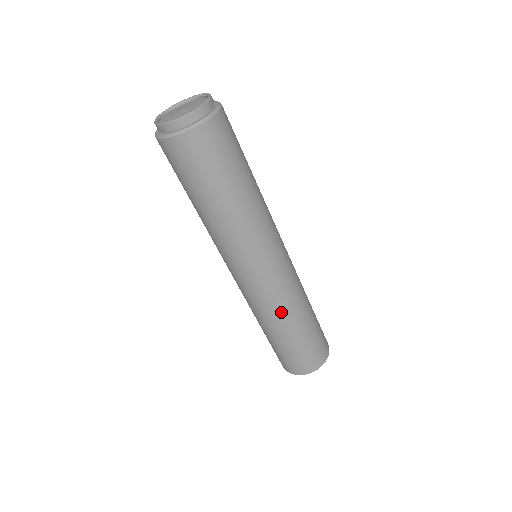
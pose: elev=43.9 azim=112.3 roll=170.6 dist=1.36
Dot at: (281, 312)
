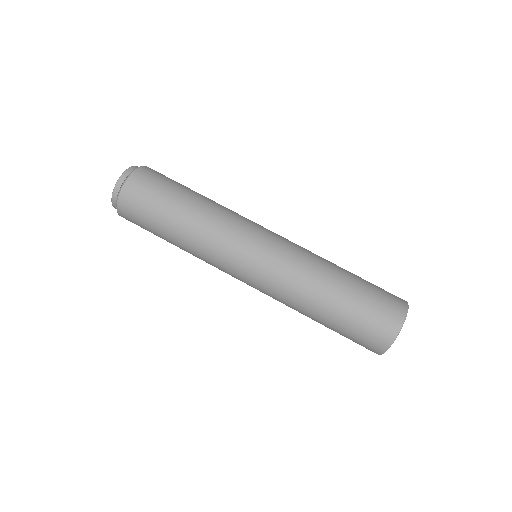
Dot at: (308, 272)
